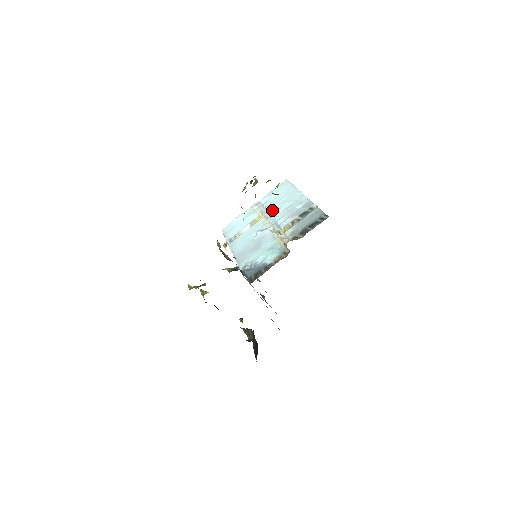
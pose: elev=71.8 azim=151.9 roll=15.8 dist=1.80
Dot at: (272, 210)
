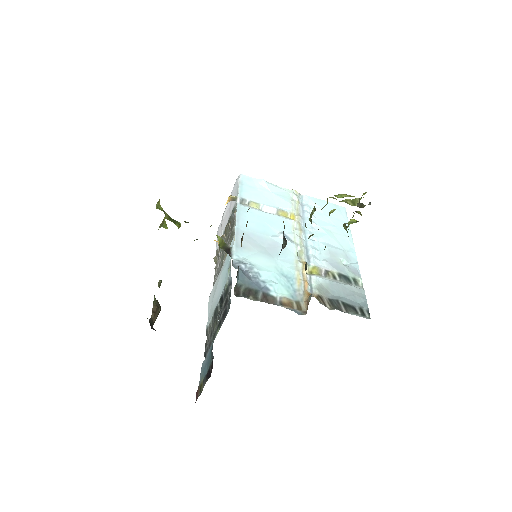
Dot at: (311, 225)
